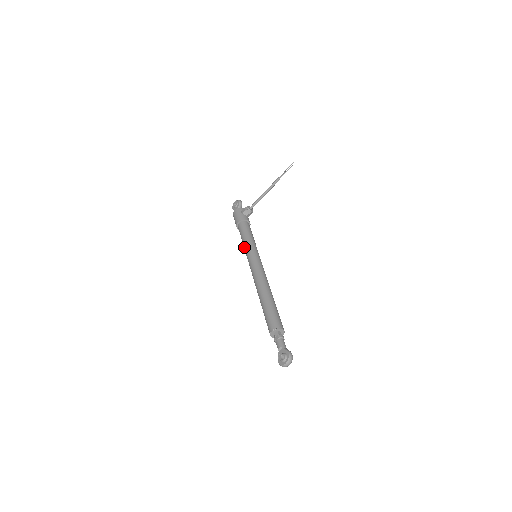
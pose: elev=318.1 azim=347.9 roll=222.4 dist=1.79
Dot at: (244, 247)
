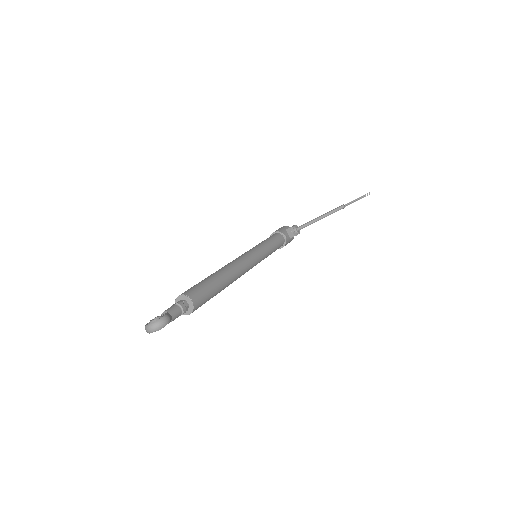
Dot at: occluded
